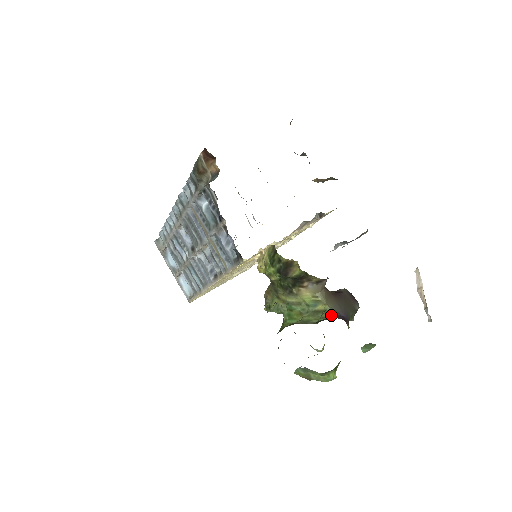
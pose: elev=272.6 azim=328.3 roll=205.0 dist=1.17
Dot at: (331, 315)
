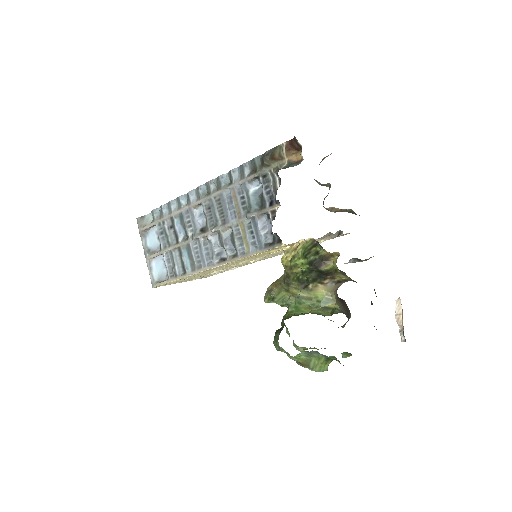
Dot at: (343, 312)
